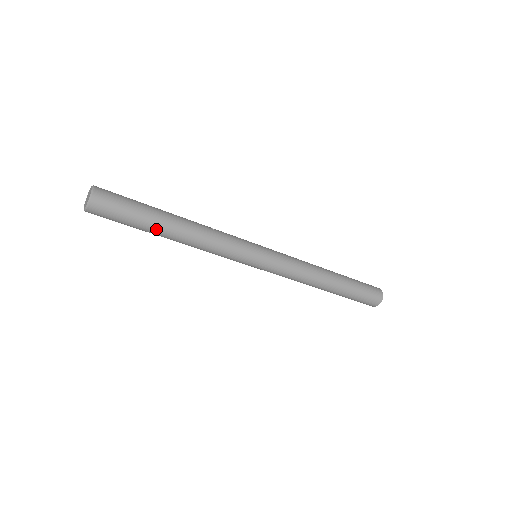
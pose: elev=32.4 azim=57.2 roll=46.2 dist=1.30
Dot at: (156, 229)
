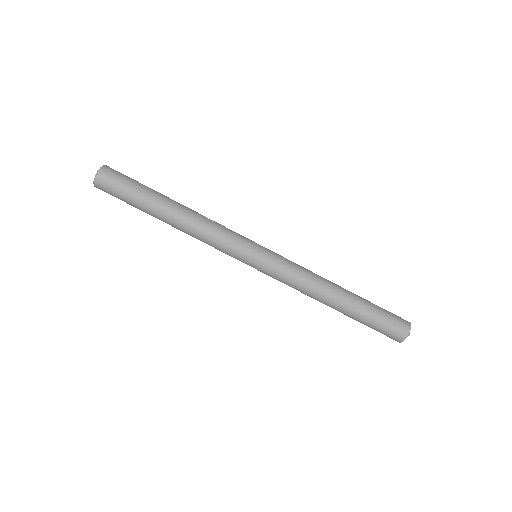
Dot at: (153, 208)
